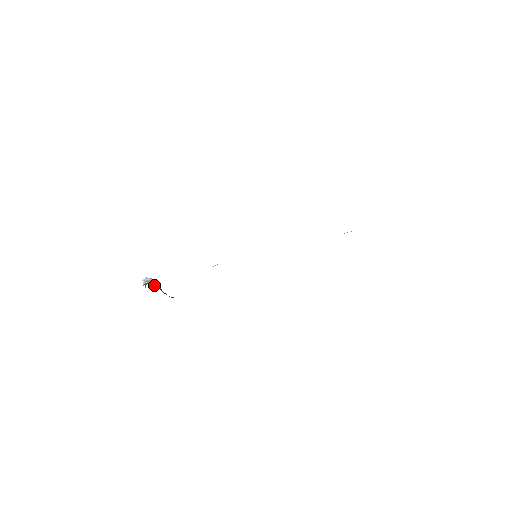
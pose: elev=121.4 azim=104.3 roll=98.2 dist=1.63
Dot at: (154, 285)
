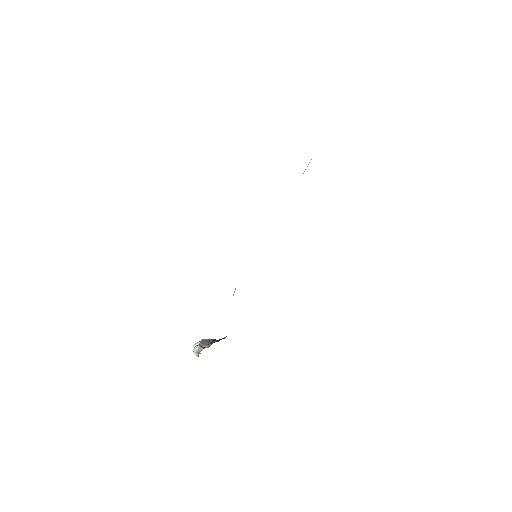
Dot at: (205, 346)
